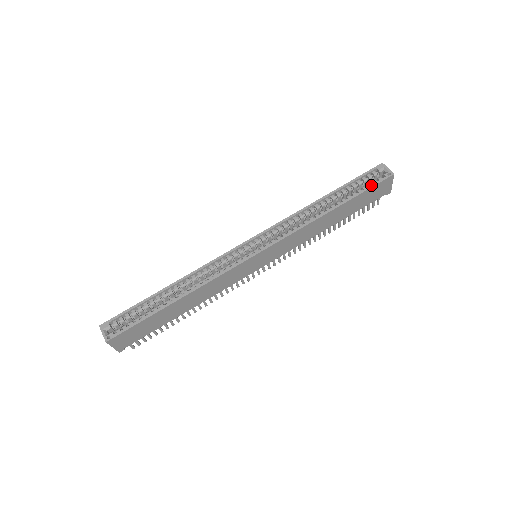
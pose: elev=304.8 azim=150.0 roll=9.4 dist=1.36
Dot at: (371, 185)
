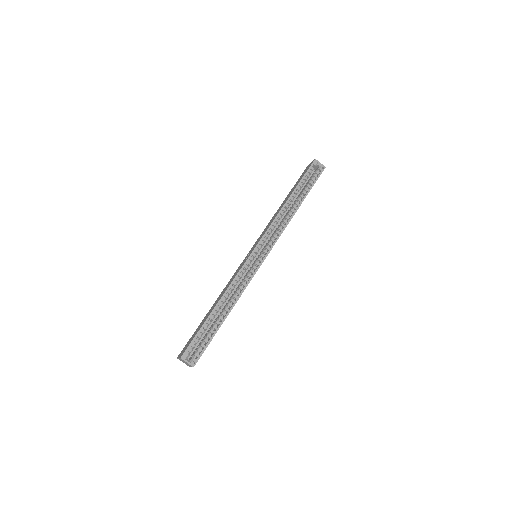
Dot at: (315, 180)
